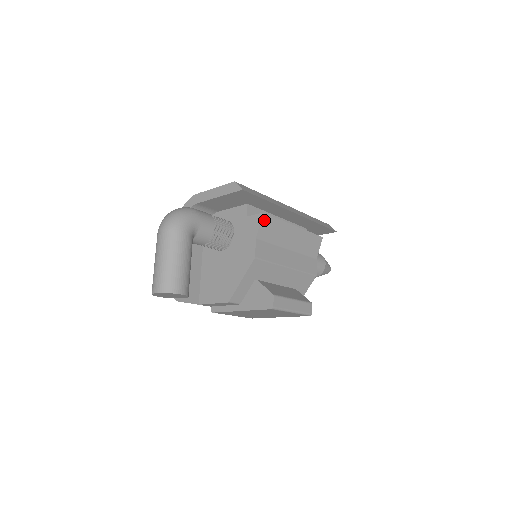
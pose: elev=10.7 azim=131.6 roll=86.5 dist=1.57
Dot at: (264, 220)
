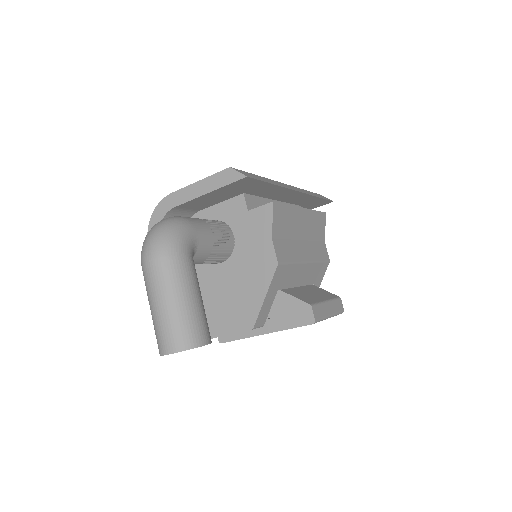
Dot at: (275, 211)
